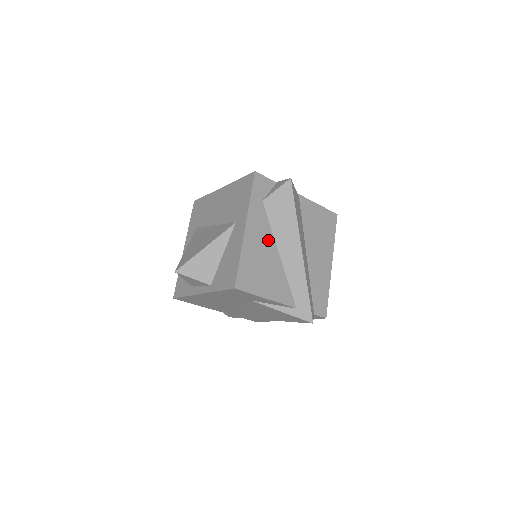
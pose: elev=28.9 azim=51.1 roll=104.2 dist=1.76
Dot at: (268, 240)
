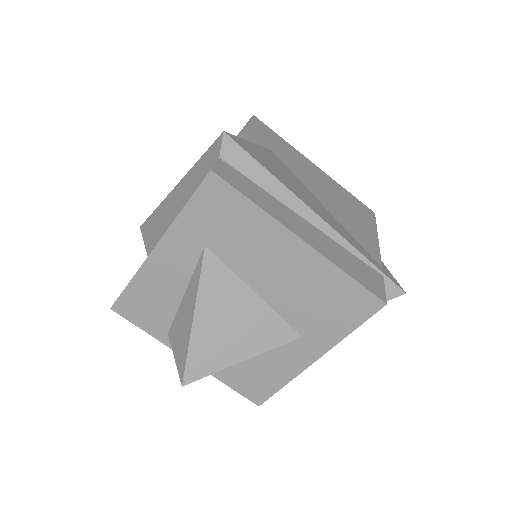
Dot at: occluded
